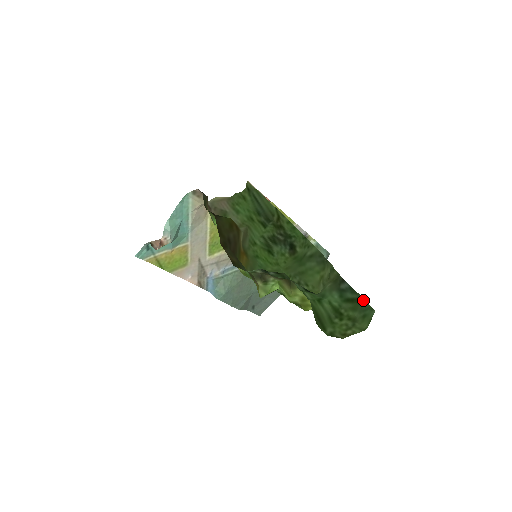
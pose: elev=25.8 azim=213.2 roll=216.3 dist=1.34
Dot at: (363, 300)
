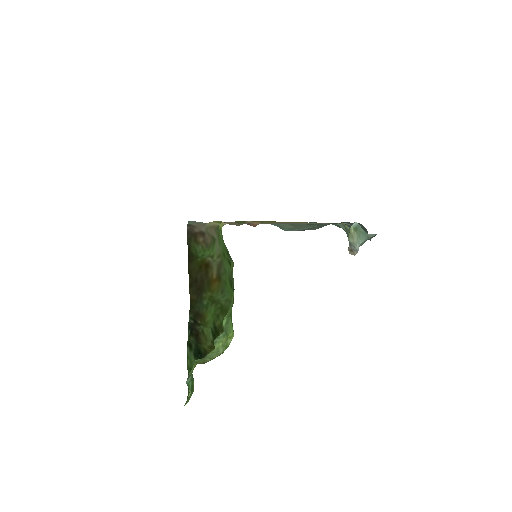
Dot at: (190, 393)
